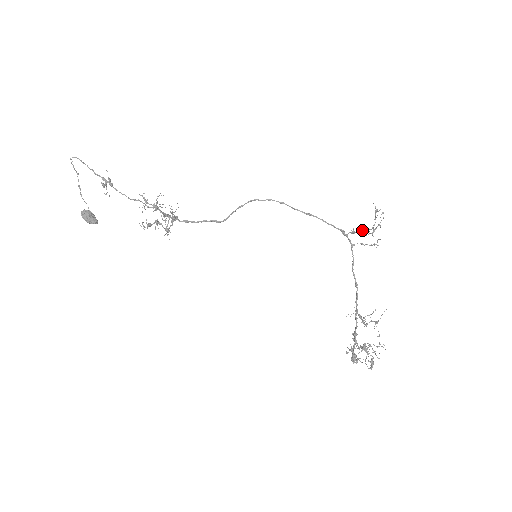
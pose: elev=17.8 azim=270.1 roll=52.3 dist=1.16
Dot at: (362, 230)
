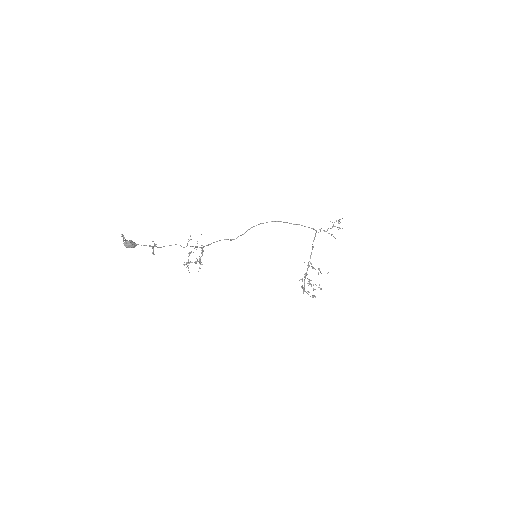
Dot at: occluded
